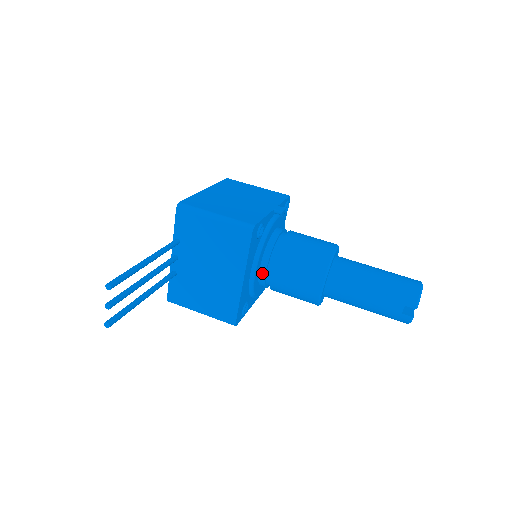
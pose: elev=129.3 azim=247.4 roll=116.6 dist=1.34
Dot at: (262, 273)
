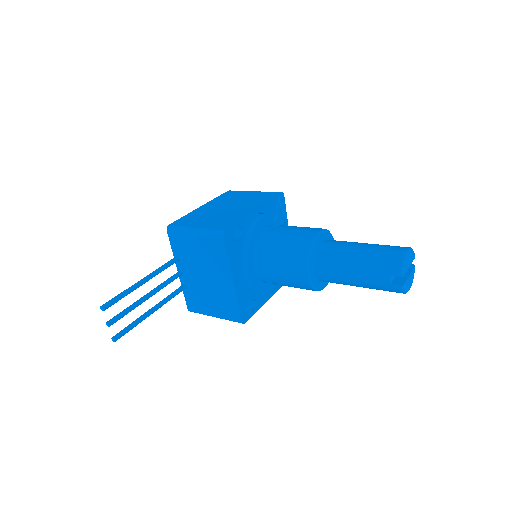
Dot at: (258, 271)
